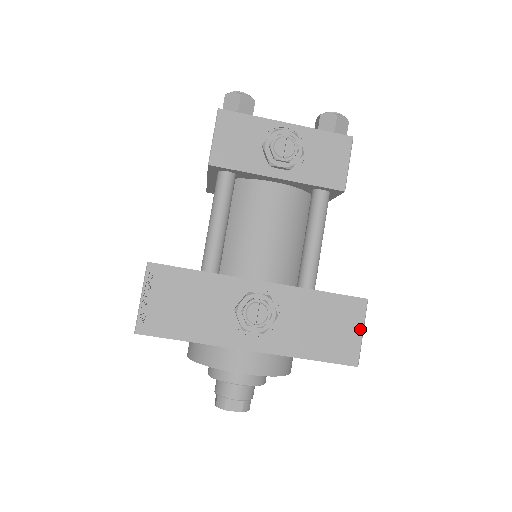
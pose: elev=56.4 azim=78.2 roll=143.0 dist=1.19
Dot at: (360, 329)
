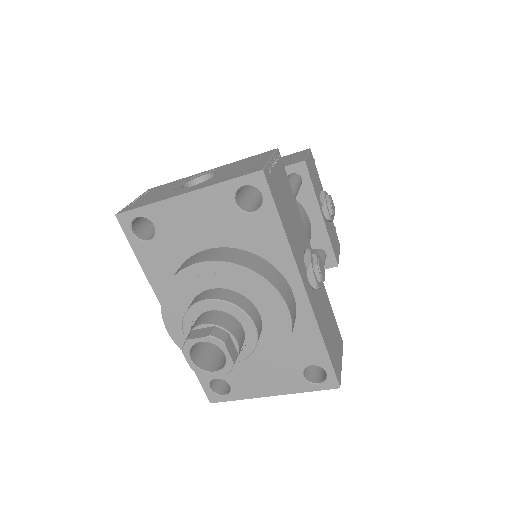
Dot at: (341, 359)
